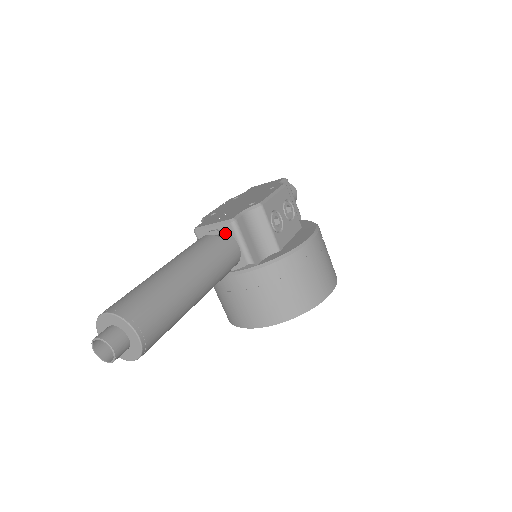
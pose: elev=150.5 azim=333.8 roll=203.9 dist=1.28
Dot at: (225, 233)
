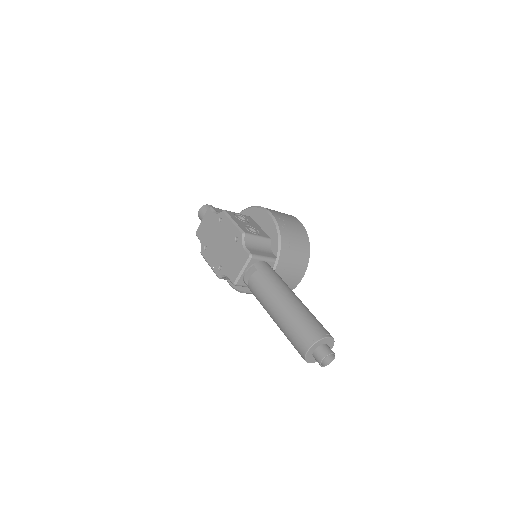
Dot at: (254, 265)
